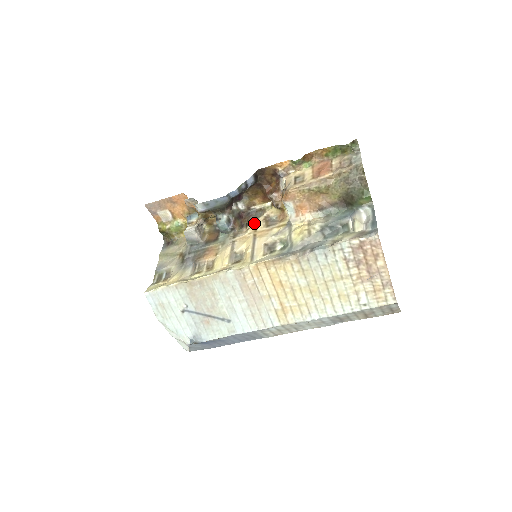
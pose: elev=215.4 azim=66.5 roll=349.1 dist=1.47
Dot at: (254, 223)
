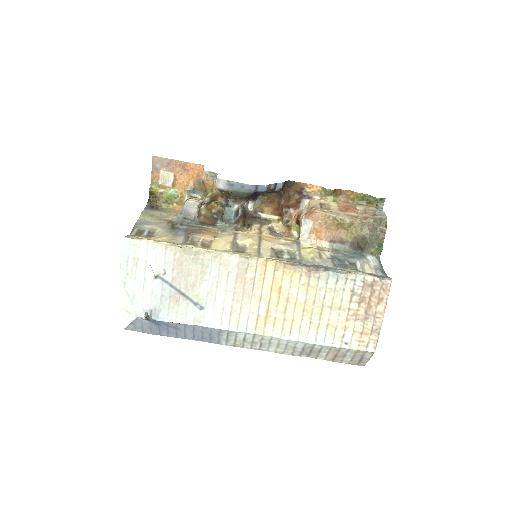
Dot at: (259, 227)
